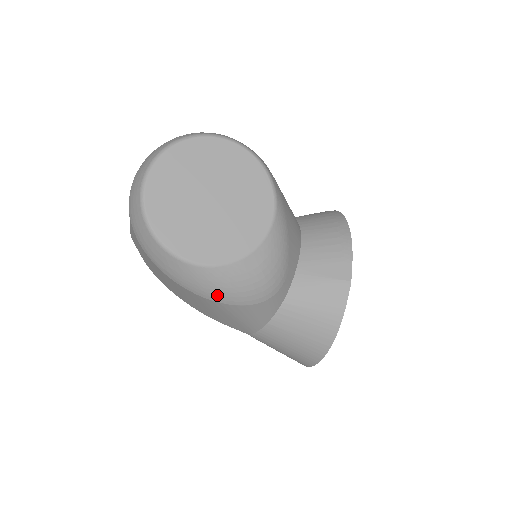
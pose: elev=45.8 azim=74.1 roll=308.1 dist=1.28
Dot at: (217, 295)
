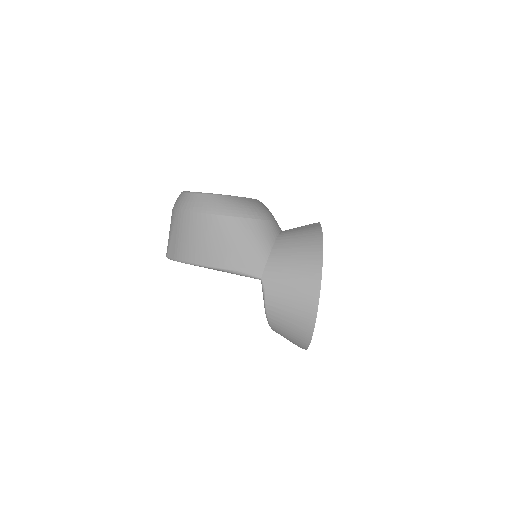
Dot at: (230, 210)
